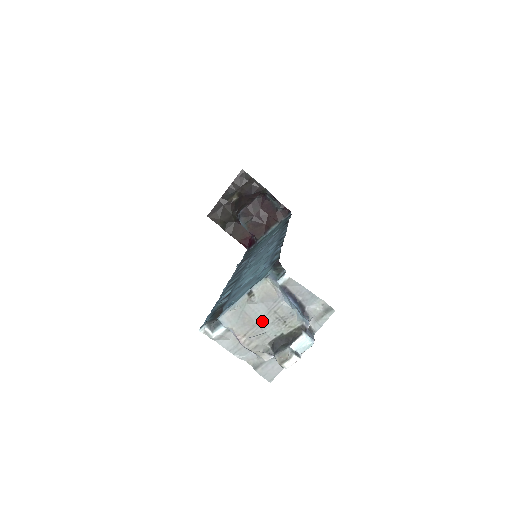
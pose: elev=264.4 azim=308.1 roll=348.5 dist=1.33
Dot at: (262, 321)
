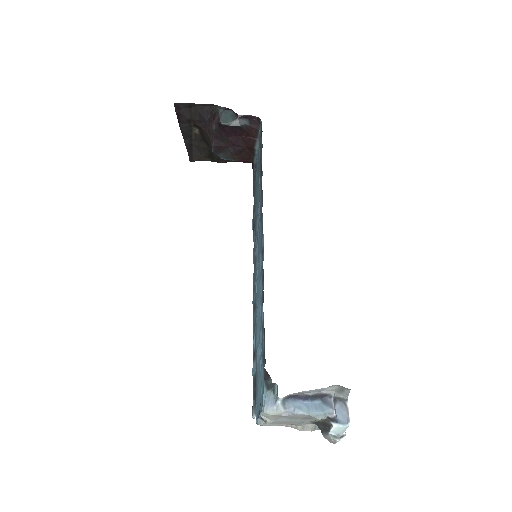
Dot at: (291, 421)
